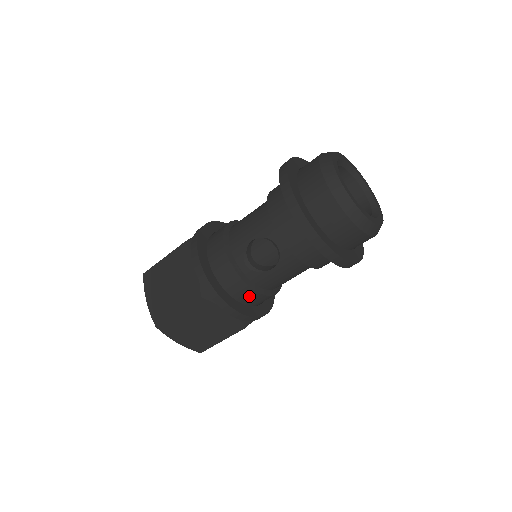
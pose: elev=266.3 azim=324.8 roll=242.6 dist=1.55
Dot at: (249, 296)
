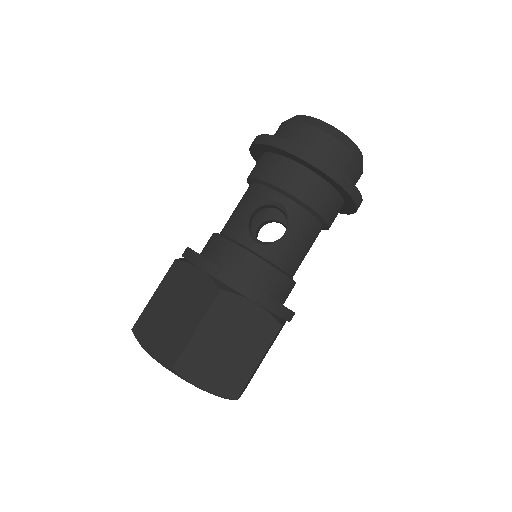
Dot at: (271, 280)
